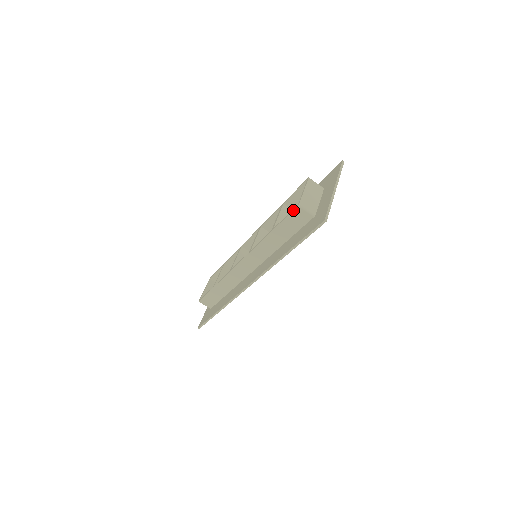
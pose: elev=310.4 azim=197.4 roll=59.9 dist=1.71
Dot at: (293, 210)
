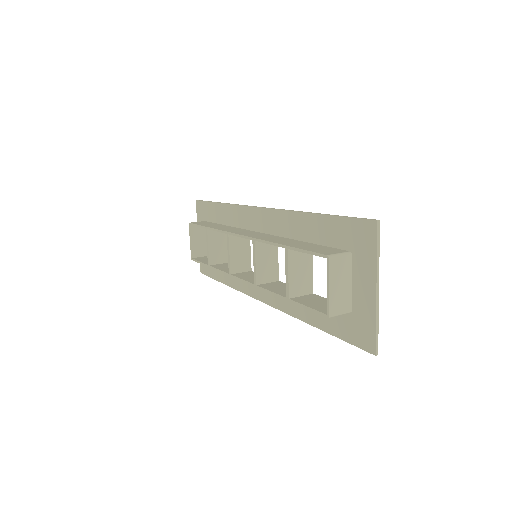
Dot at: occluded
